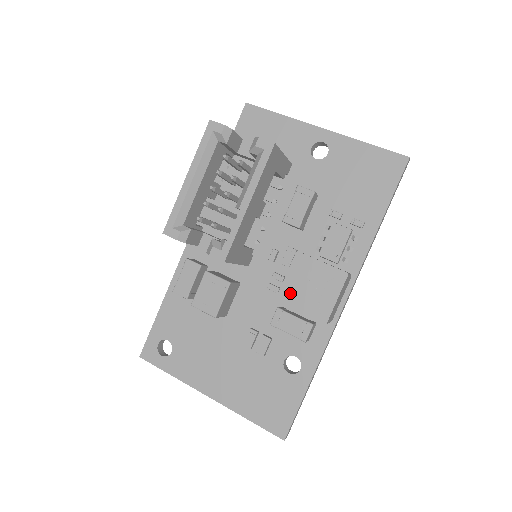
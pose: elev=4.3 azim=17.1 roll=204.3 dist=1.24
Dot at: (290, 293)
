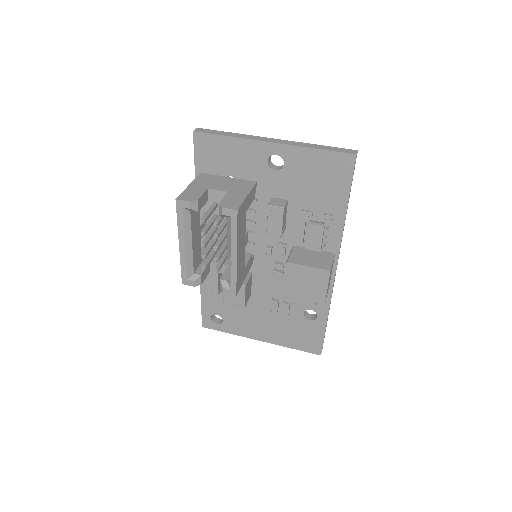
Dot at: (292, 289)
